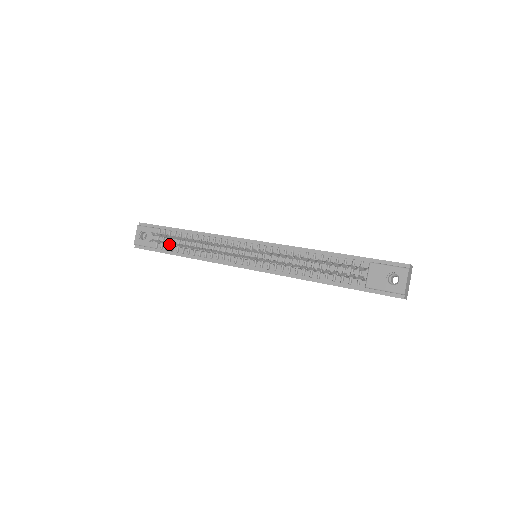
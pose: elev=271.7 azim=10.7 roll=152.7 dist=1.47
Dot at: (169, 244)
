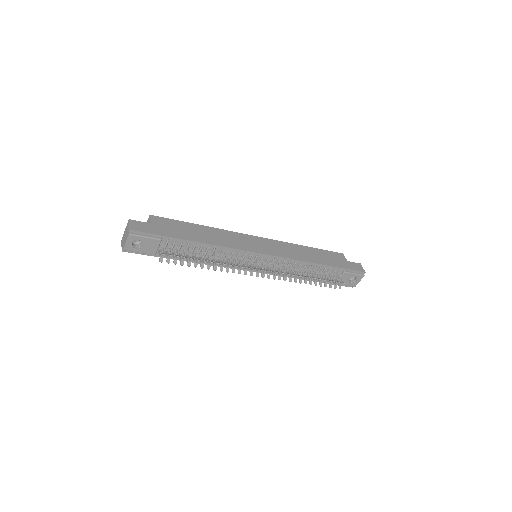
Dot at: occluded
